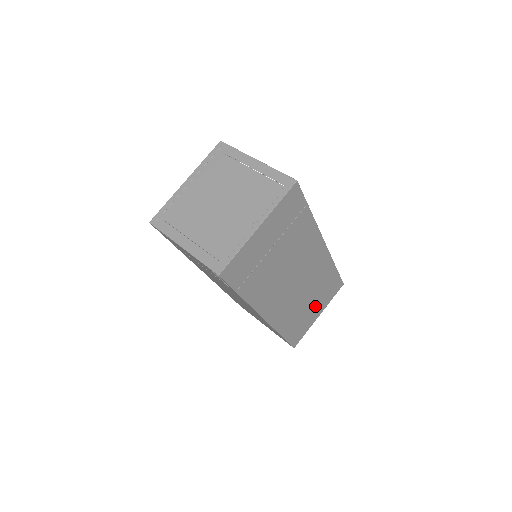
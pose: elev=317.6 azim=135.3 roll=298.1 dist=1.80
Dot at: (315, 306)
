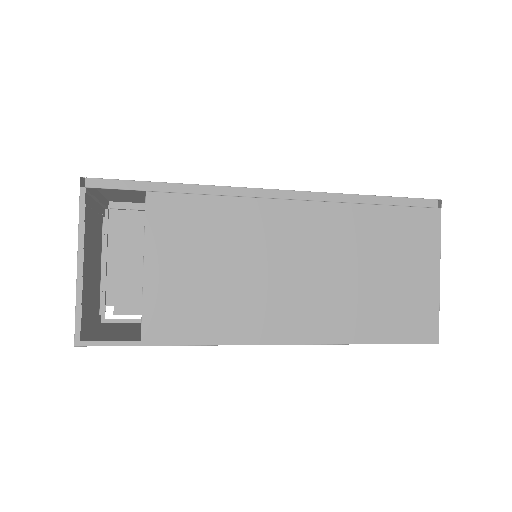
Dot at: occluded
